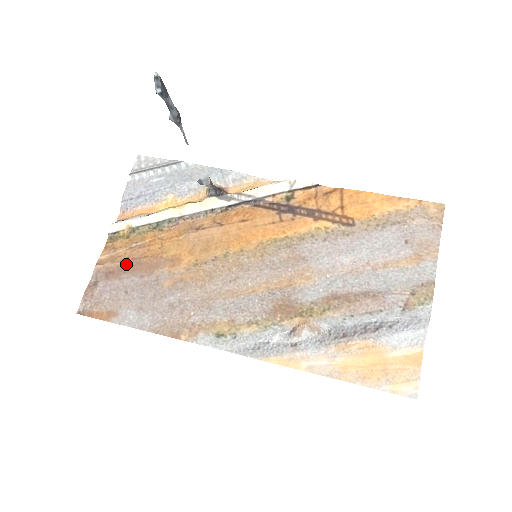
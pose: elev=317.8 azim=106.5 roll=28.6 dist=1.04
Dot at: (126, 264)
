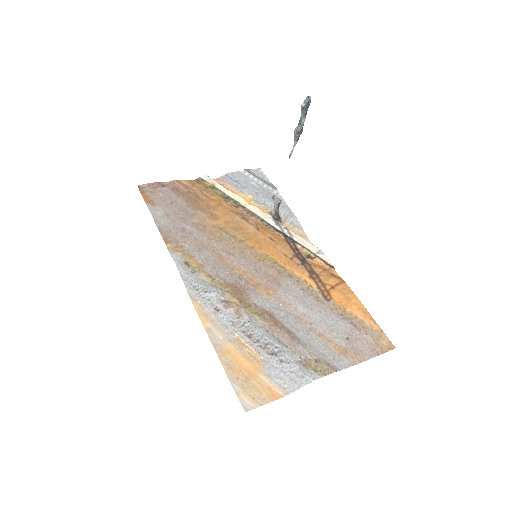
Dot at: (189, 194)
